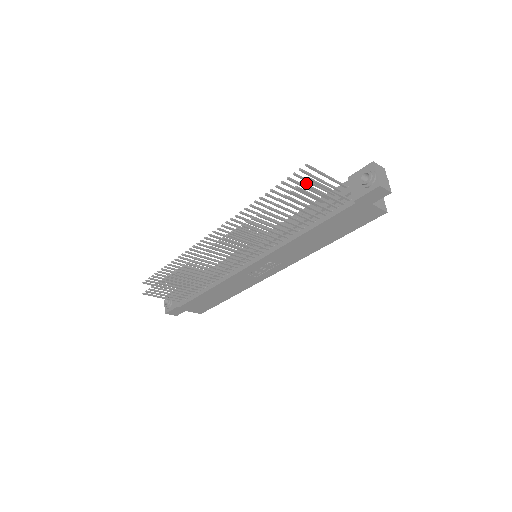
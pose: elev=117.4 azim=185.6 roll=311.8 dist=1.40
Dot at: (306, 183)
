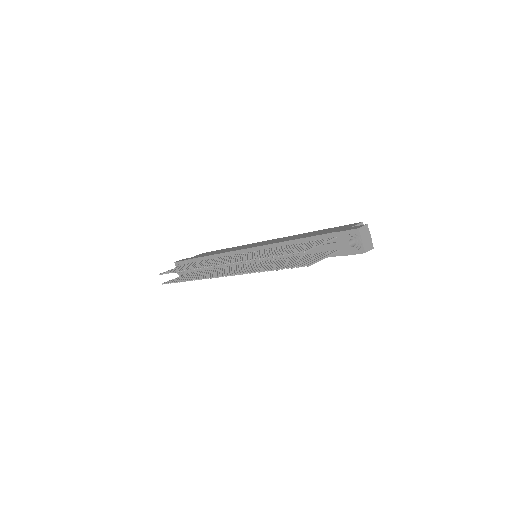
Dot at: (305, 264)
